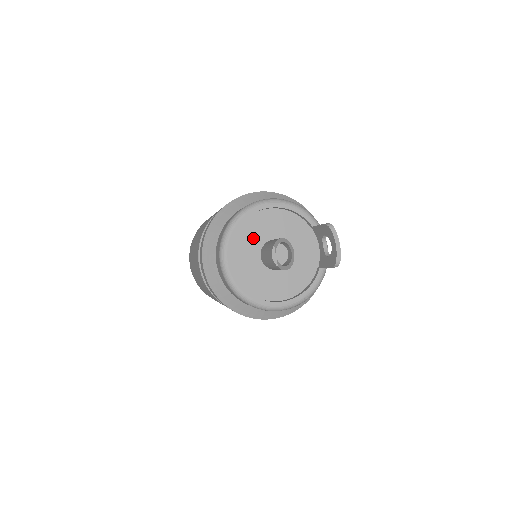
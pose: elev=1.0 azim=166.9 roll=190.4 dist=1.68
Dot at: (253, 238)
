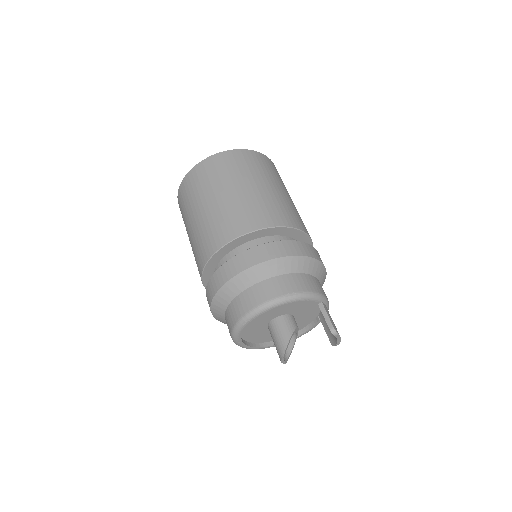
Dot at: (261, 321)
